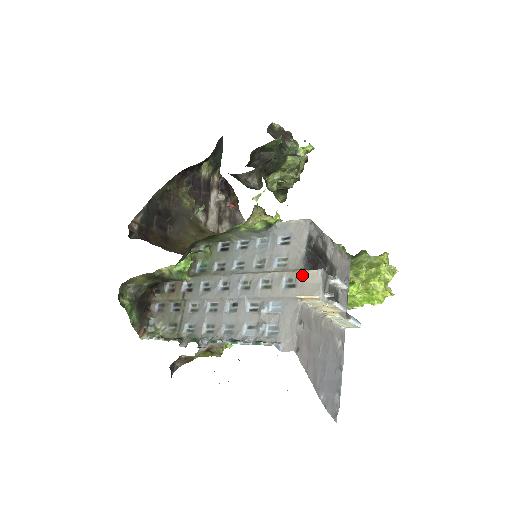
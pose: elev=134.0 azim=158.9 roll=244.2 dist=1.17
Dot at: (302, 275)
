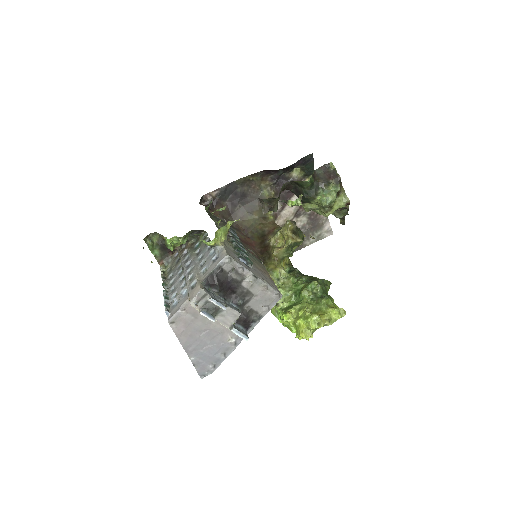
Dot at: (197, 285)
